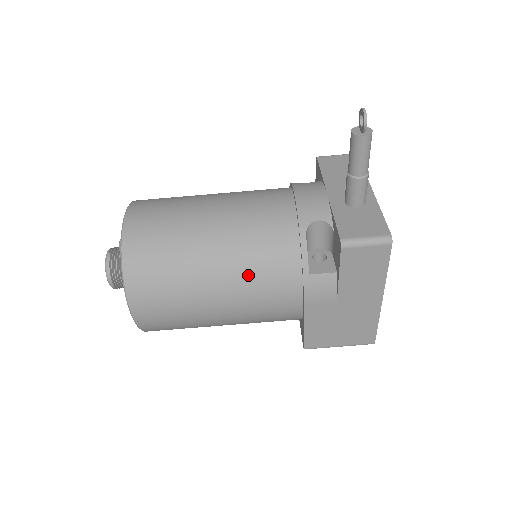
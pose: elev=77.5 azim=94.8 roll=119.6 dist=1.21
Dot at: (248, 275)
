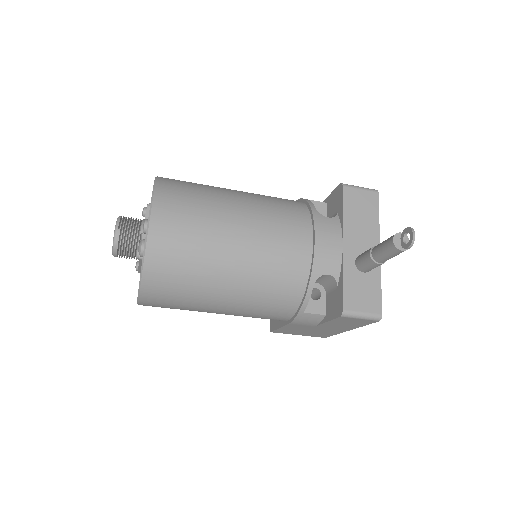
Dot at: (254, 302)
